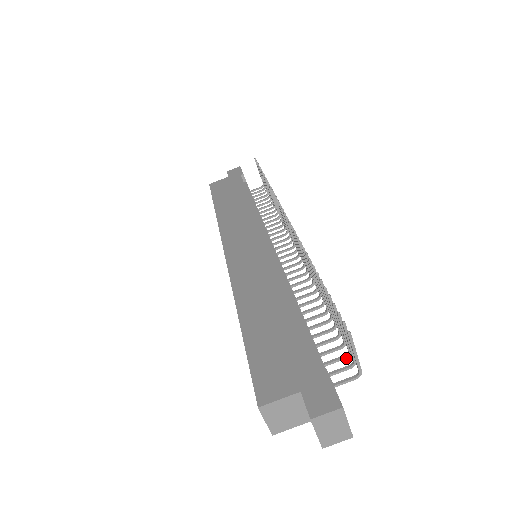
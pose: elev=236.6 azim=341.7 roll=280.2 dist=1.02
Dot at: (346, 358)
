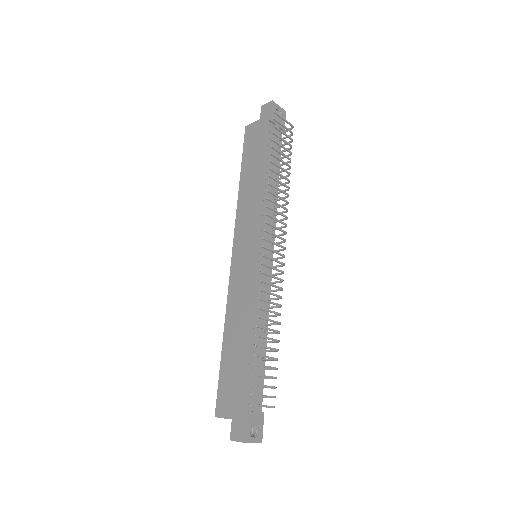
Dot at: (275, 388)
